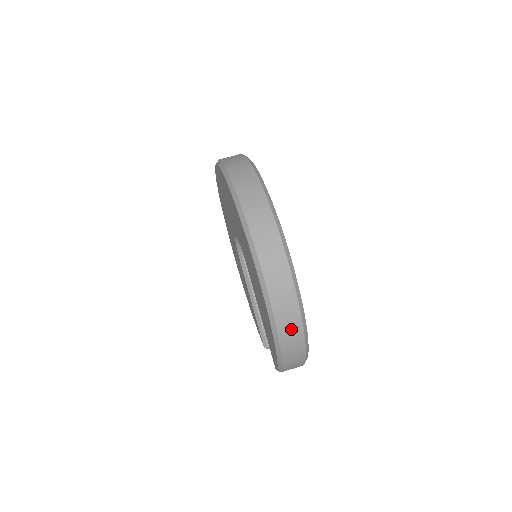
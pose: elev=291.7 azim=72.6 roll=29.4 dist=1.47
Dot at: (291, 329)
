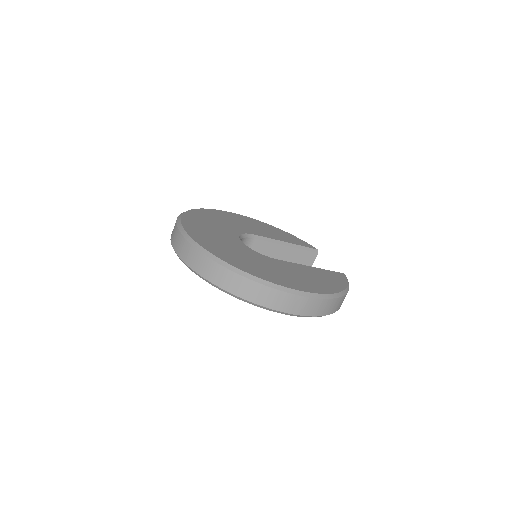
Dot at: (331, 306)
